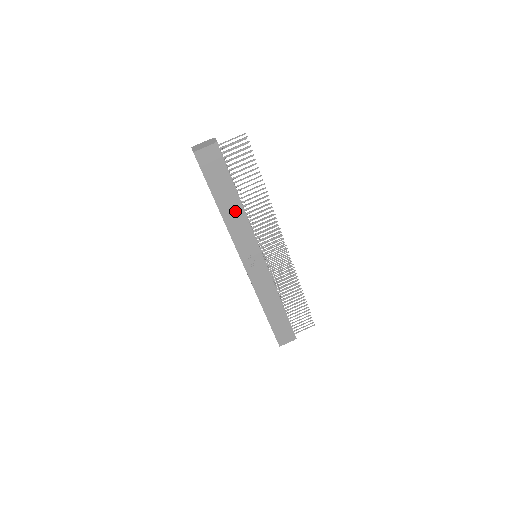
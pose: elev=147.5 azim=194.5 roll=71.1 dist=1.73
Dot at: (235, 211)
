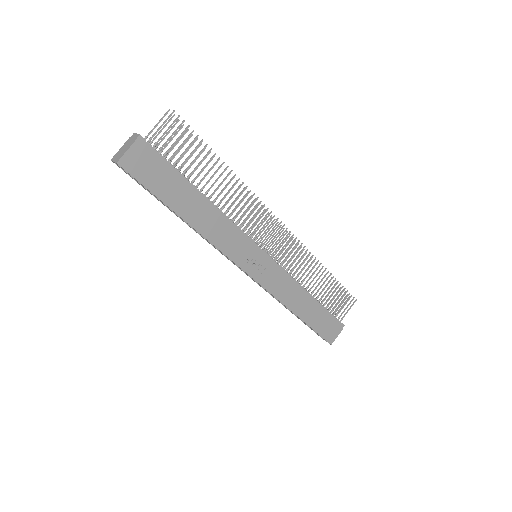
Dot at: (206, 213)
